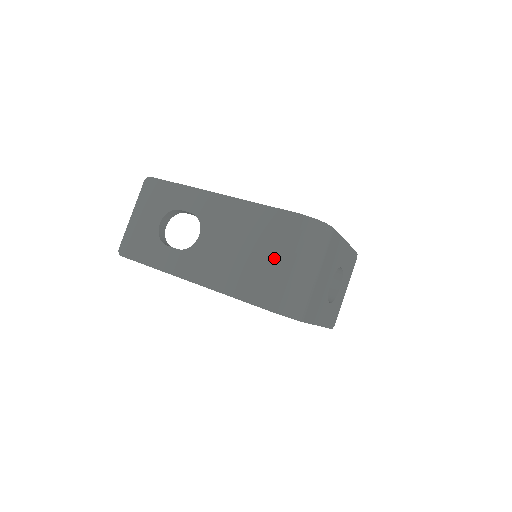
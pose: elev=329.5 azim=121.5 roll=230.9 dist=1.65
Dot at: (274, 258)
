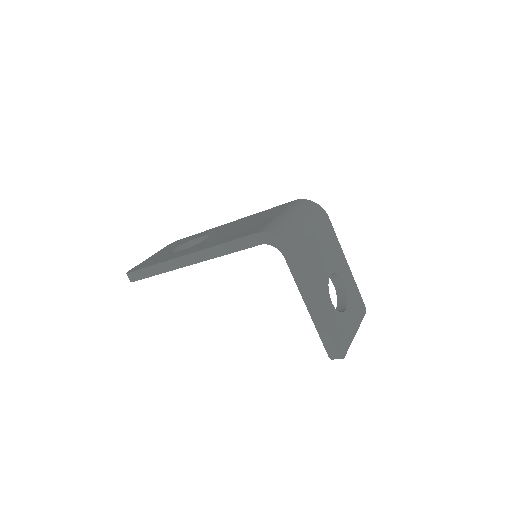
Dot at: (271, 217)
